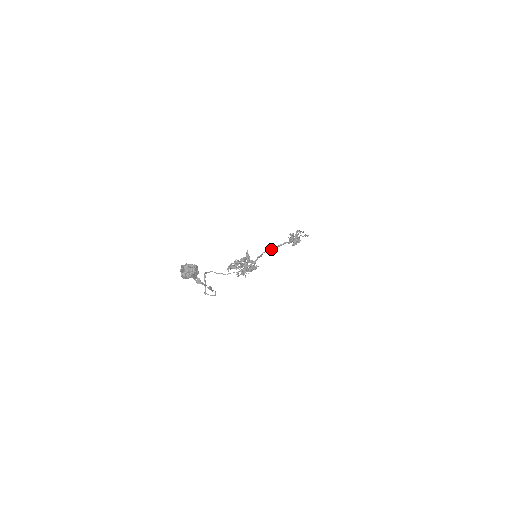
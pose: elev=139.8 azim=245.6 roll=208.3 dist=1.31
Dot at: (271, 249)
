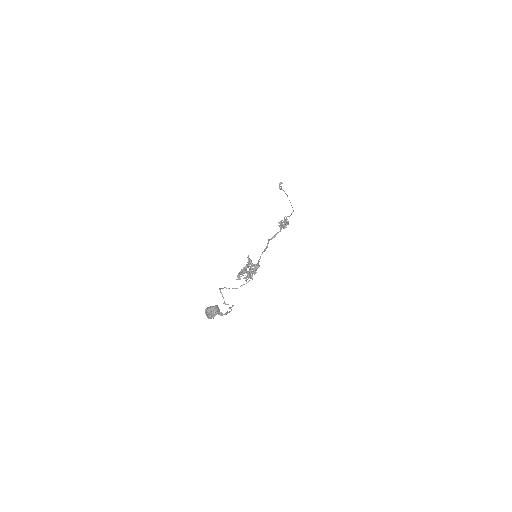
Dot at: (267, 247)
